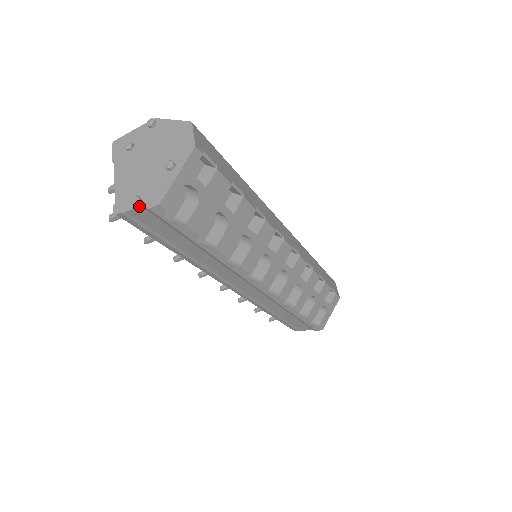
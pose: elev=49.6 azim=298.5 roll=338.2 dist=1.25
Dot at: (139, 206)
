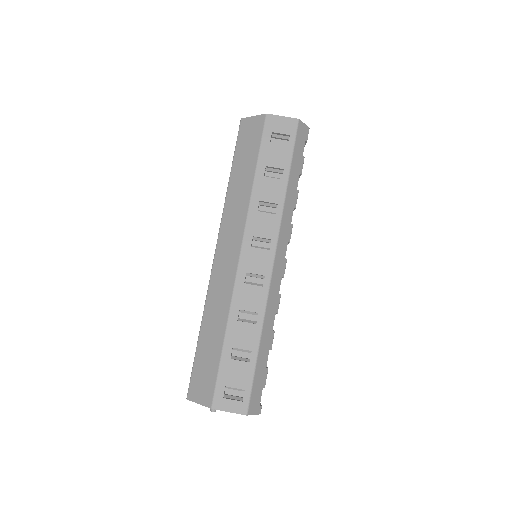
Dot at: occluded
